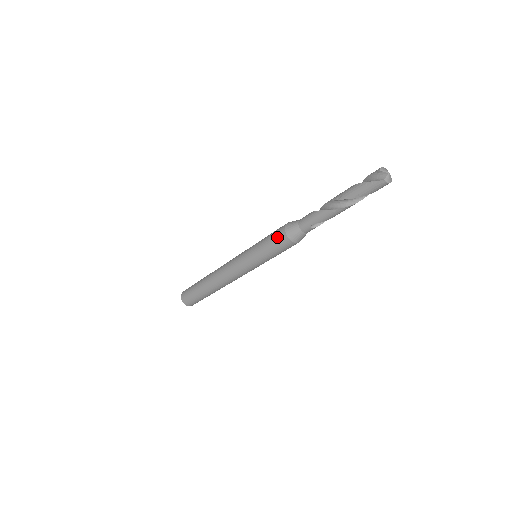
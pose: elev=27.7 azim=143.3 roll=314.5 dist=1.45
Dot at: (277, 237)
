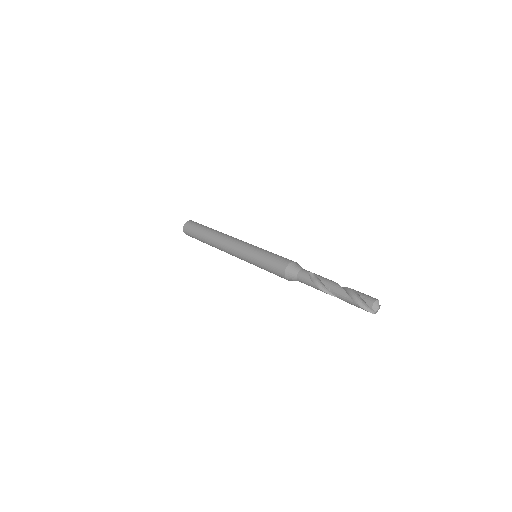
Dot at: (277, 274)
